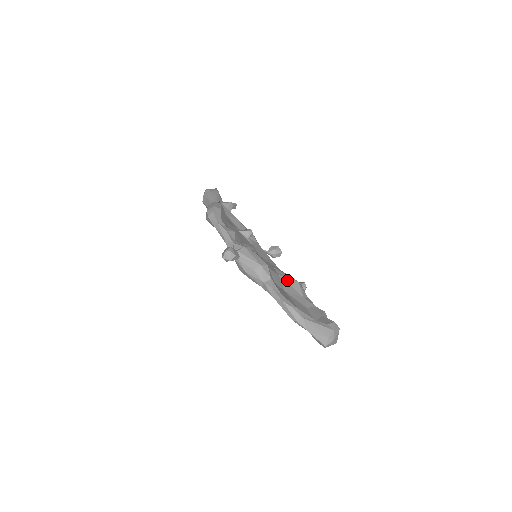
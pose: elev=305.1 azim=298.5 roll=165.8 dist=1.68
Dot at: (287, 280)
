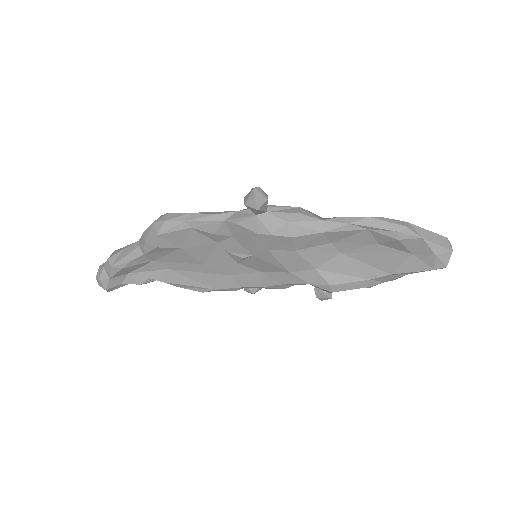
Dot at: occluded
